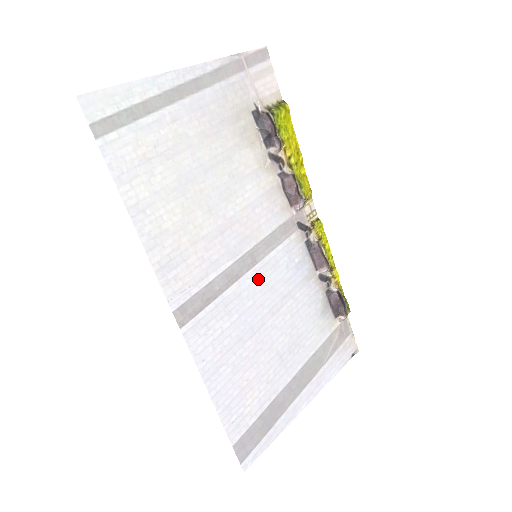
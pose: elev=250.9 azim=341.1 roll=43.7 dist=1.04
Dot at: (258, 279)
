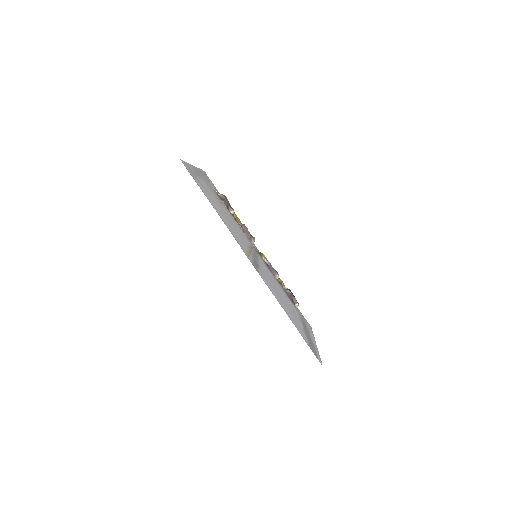
Dot at: (263, 268)
